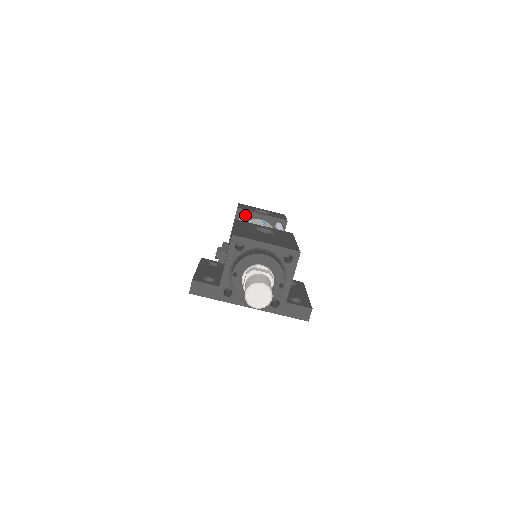
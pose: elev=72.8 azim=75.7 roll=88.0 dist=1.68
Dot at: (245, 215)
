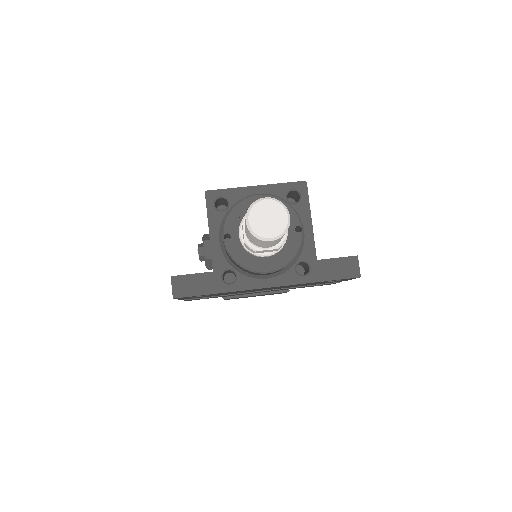
Dot at: occluded
